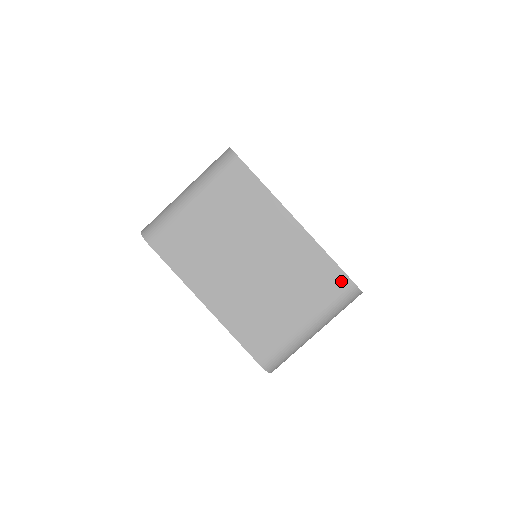
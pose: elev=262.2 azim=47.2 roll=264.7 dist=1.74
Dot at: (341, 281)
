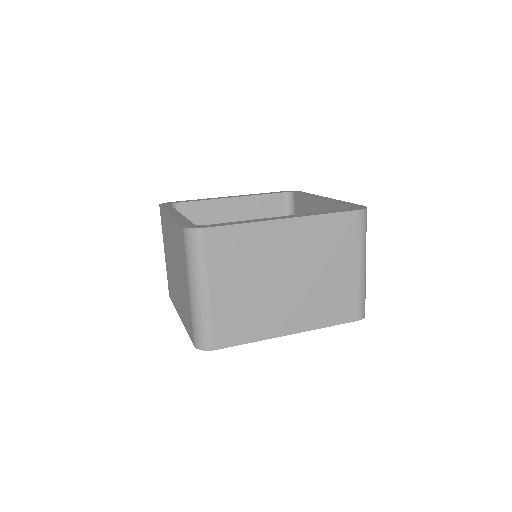
Dot at: (352, 219)
